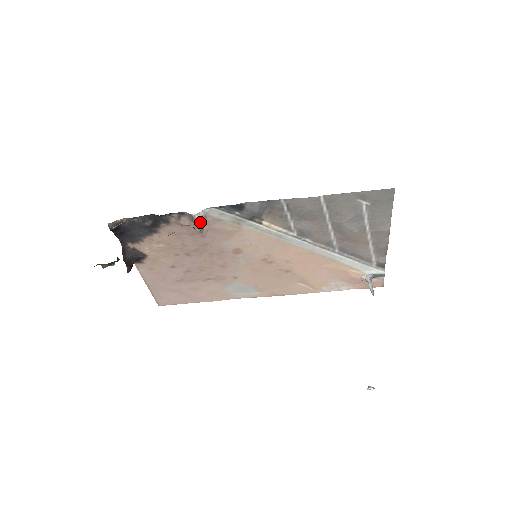
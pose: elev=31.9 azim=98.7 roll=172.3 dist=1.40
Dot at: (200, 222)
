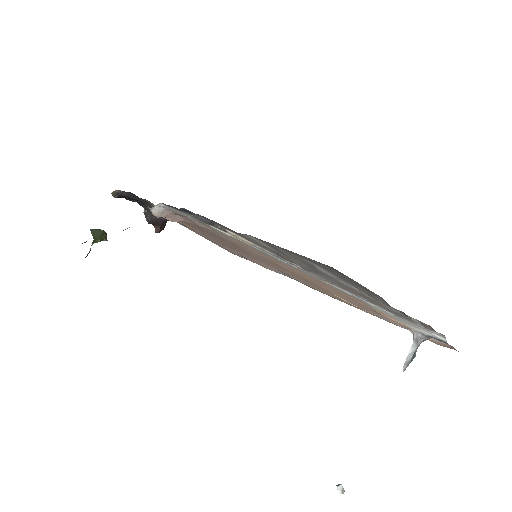
Dot at: (160, 216)
